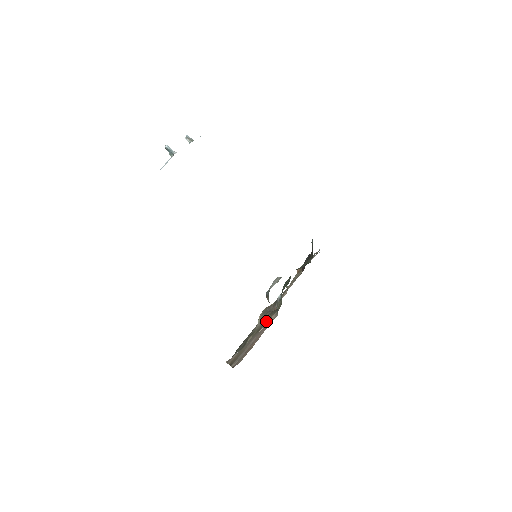
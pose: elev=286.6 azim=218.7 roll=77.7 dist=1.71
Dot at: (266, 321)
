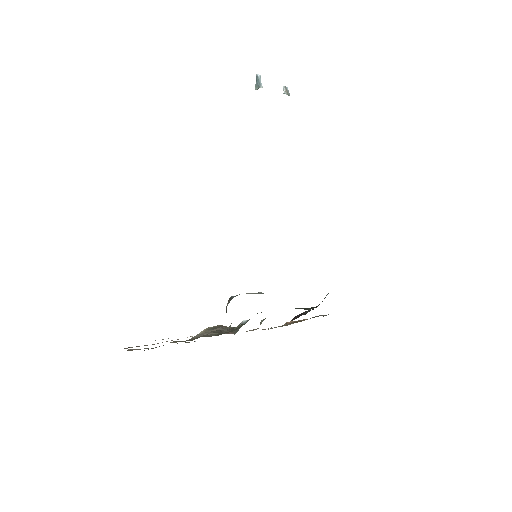
Dot at: (207, 335)
